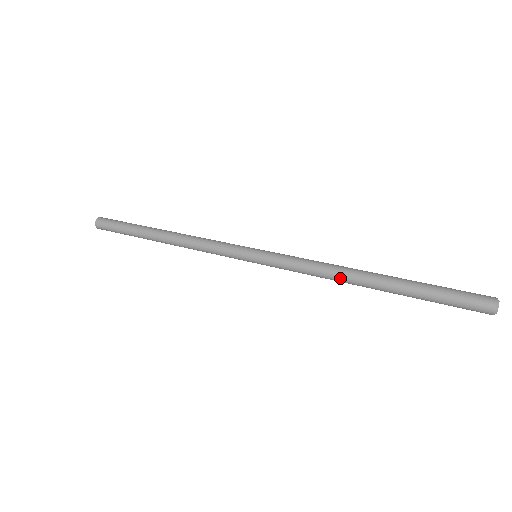
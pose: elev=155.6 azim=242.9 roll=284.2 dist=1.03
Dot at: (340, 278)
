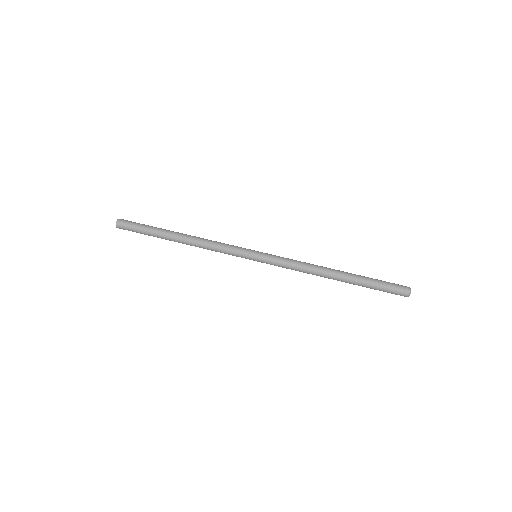
Dot at: occluded
